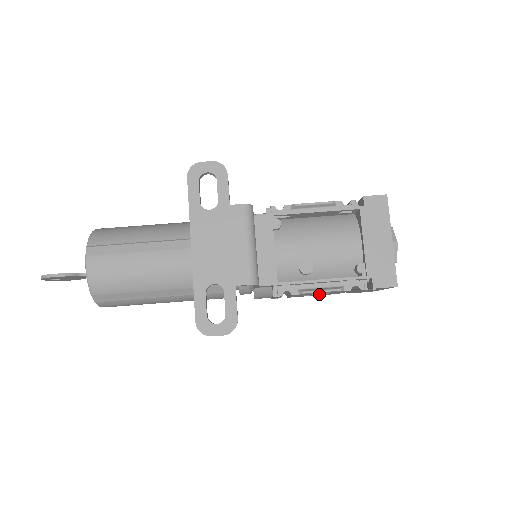
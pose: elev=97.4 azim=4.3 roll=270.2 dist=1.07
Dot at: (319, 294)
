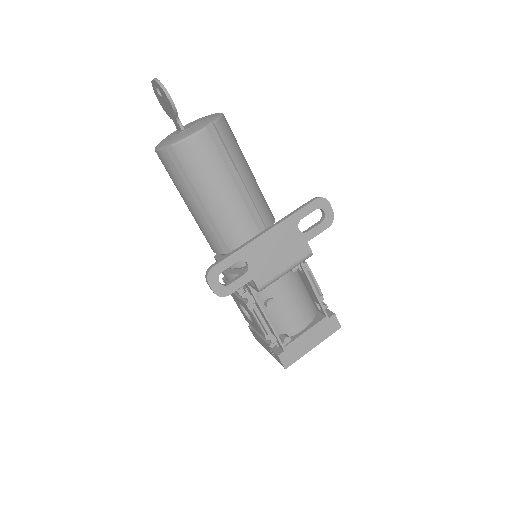
Dot at: (244, 311)
